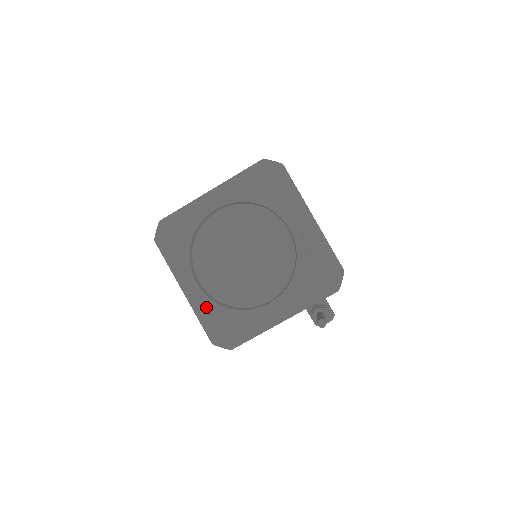
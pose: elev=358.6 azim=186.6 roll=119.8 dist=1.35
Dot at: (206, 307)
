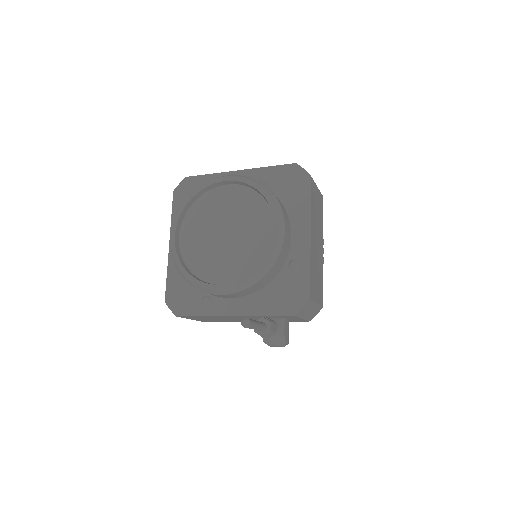
Dot at: occluded
